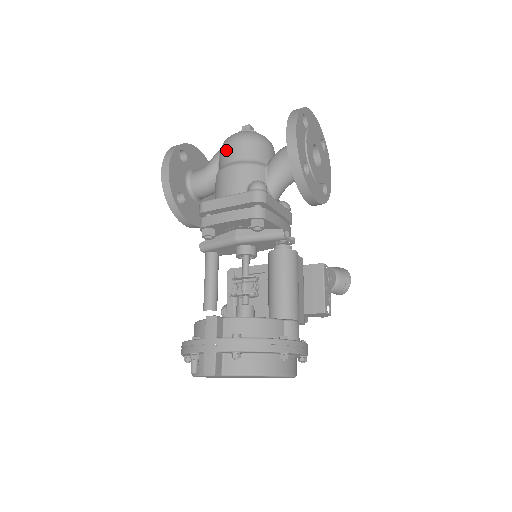
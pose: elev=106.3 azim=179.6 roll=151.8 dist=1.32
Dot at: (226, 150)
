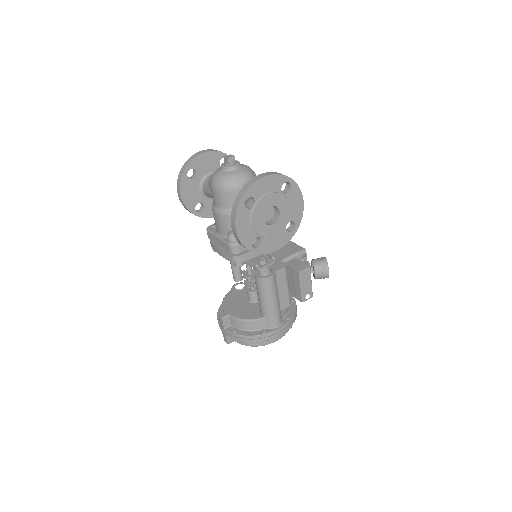
Dot at: occluded
